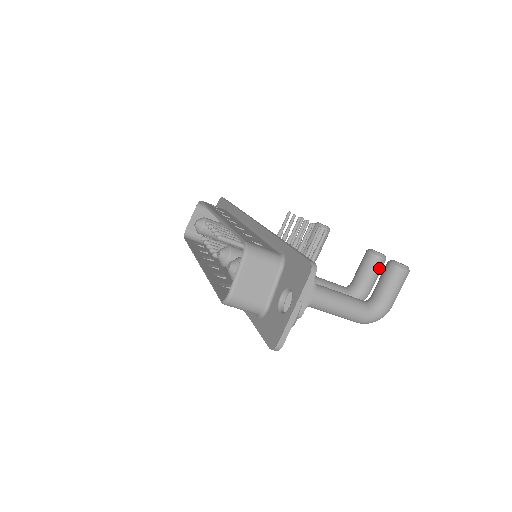
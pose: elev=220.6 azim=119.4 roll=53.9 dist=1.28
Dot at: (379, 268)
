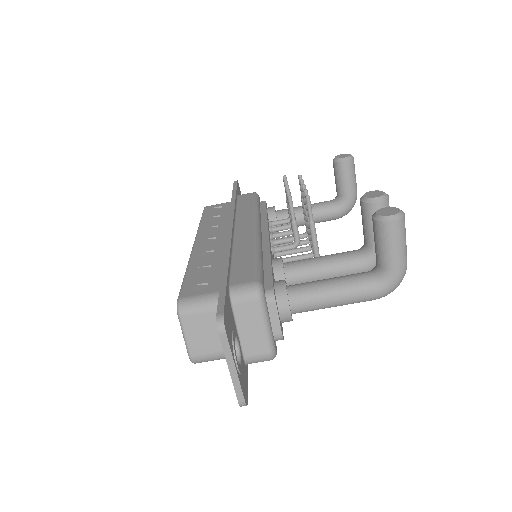
Dot at: occluded
